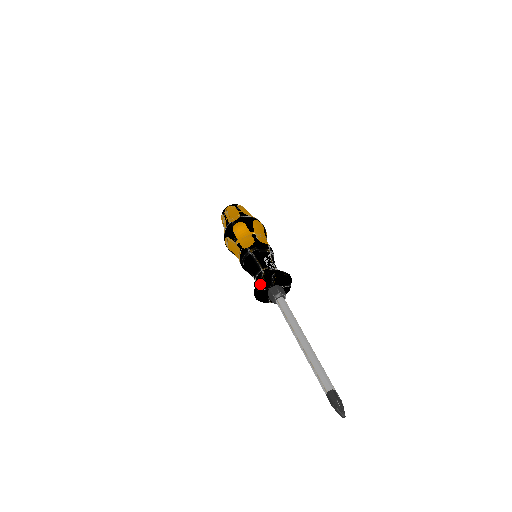
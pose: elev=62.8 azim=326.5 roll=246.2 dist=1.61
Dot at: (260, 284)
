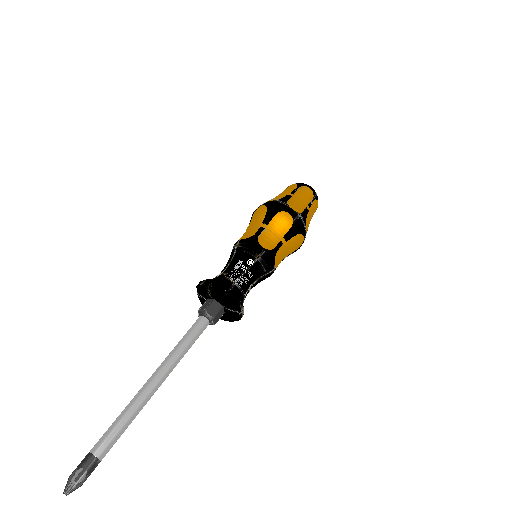
Dot at: (198, 287)
